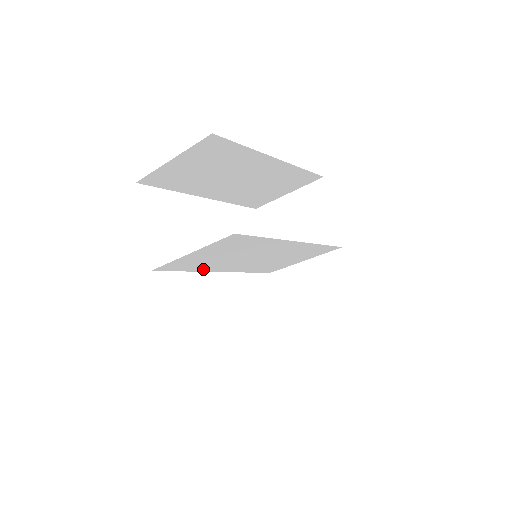
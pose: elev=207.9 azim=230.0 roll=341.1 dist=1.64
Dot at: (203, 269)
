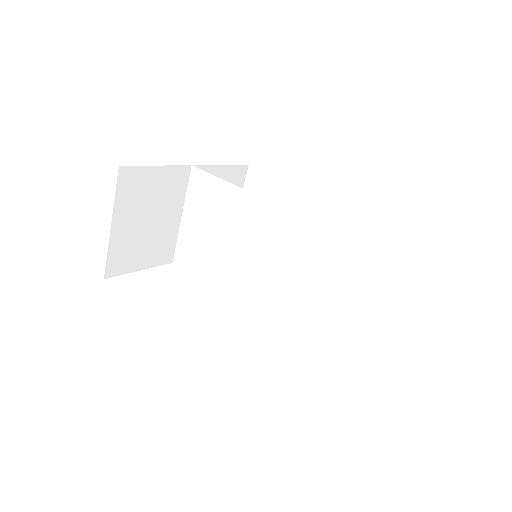
Dot at: (217, 283)
